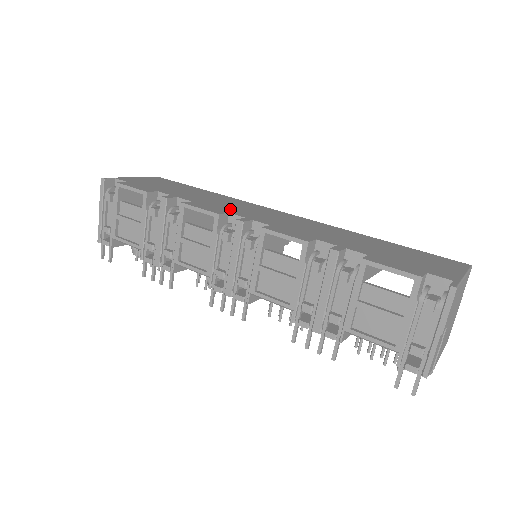
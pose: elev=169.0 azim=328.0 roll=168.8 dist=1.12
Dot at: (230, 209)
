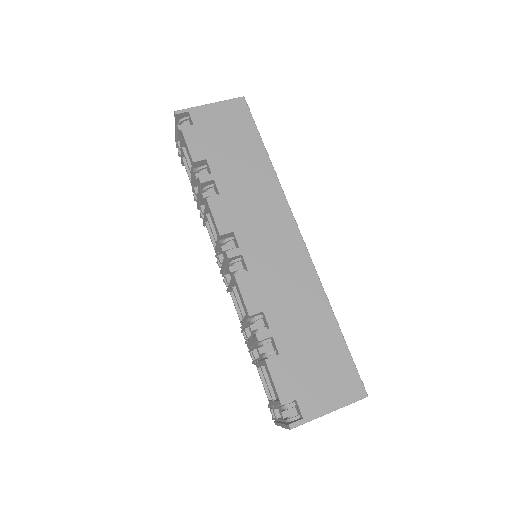
Dot at: (243, 221)
